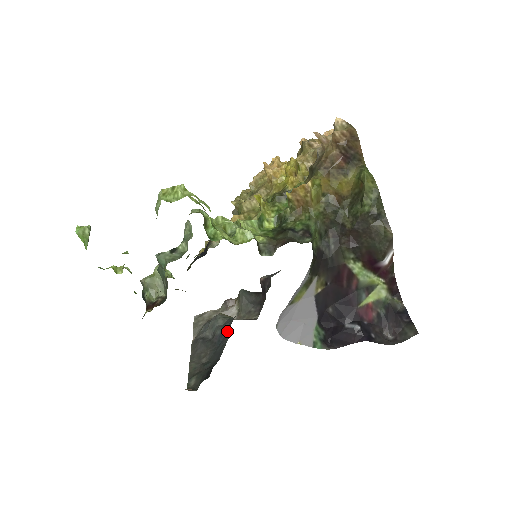
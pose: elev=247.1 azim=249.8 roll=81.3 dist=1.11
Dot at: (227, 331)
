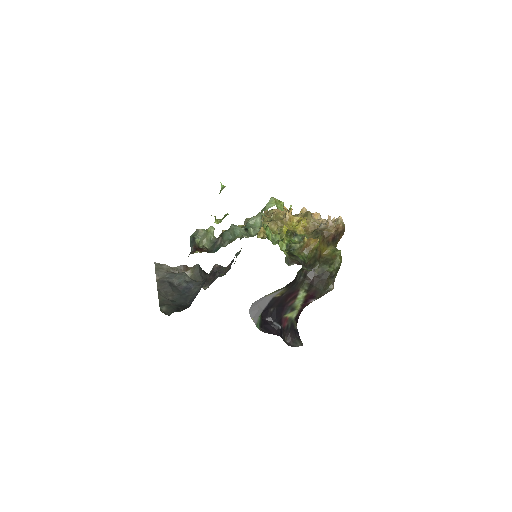
Dot at: (193, 287)
